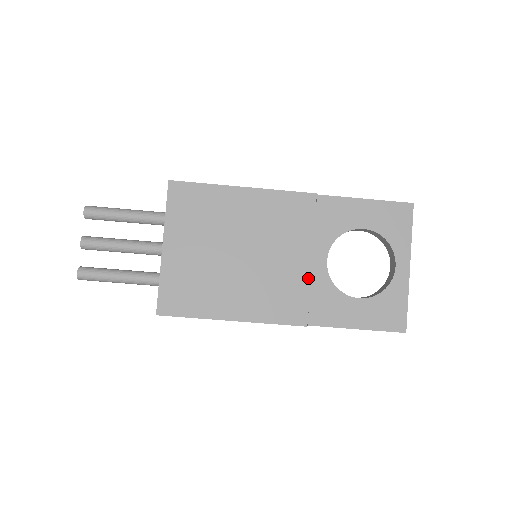
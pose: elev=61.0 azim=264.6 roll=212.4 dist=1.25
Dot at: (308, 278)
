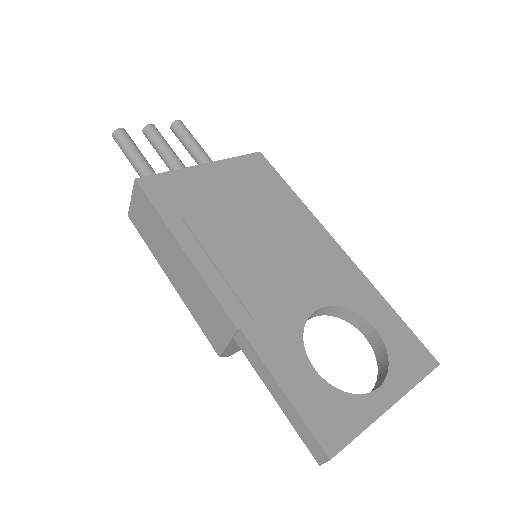
Dot at: (286, 300)
